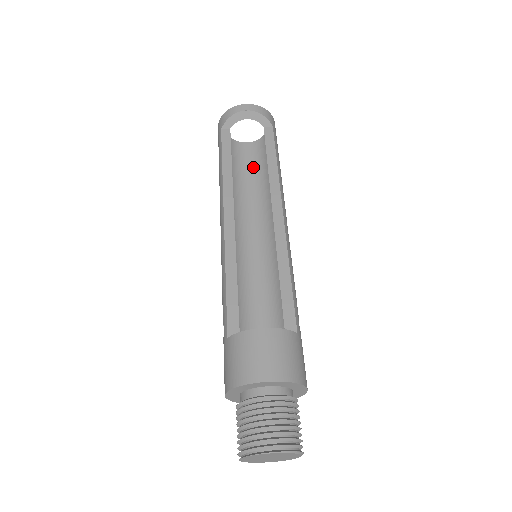
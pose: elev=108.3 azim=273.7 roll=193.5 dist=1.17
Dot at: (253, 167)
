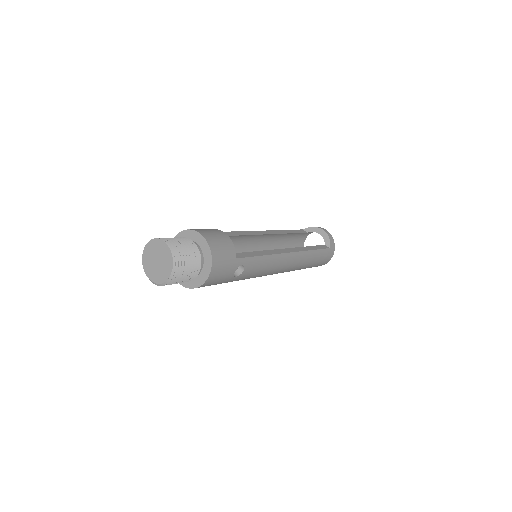
Dot at: occluded
